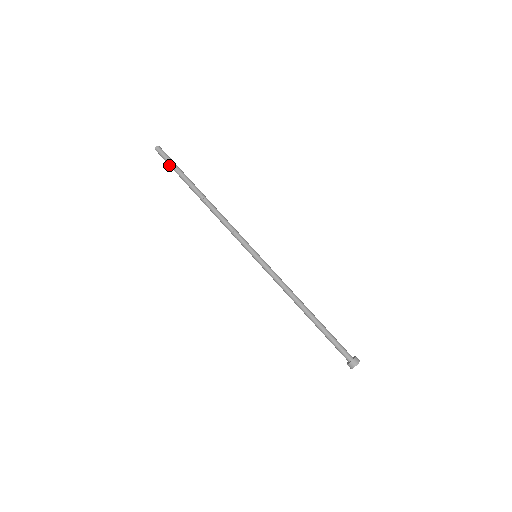
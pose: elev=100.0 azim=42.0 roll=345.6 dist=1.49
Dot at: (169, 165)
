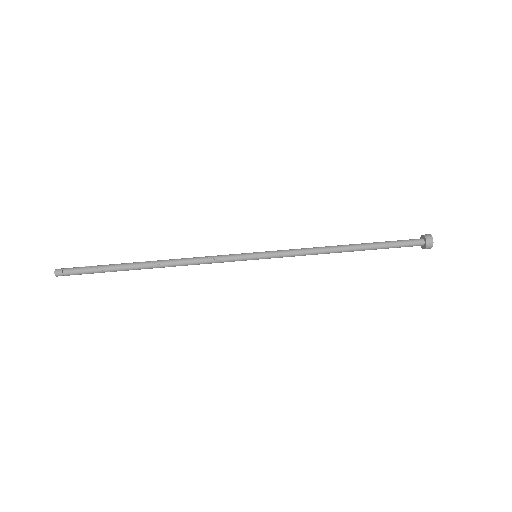
Dot at: occluded
